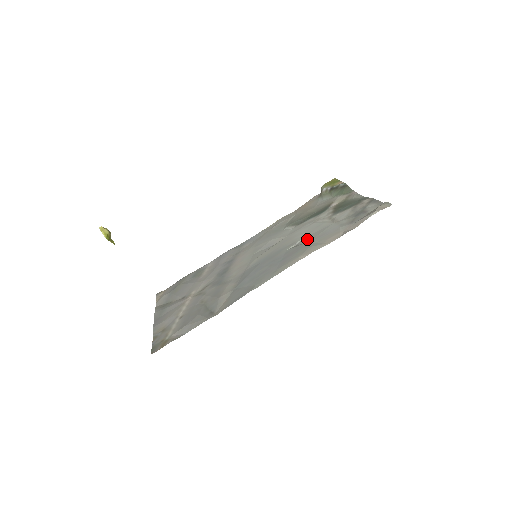
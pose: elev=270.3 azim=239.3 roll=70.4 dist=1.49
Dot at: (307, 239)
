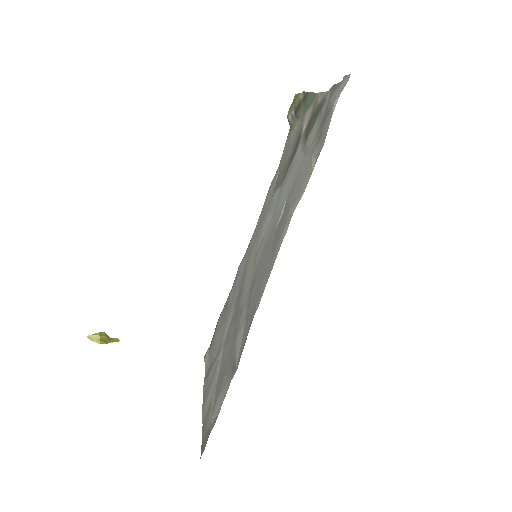
Dot at: (288, 199)
